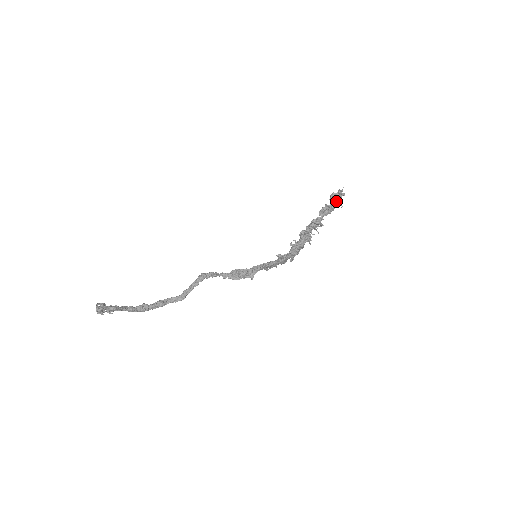
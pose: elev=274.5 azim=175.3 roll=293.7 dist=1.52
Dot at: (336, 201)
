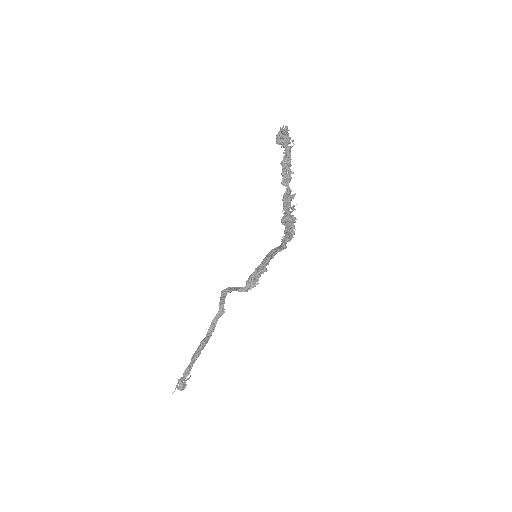
Dot at: (286, 145)
